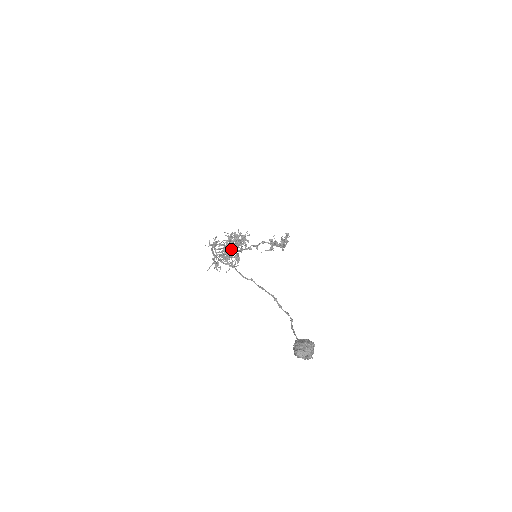
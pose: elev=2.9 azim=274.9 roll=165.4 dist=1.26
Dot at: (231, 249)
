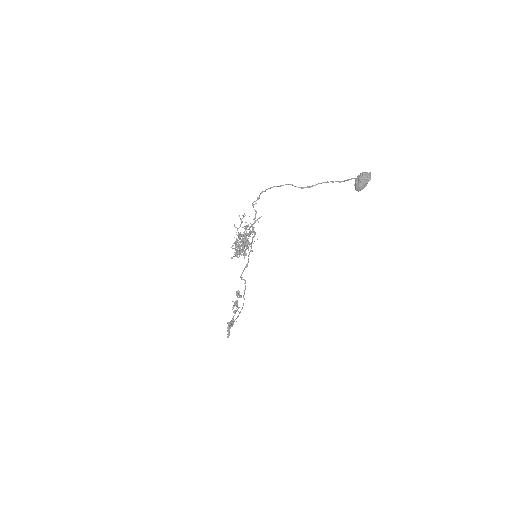
Dot at: (237, 251)
